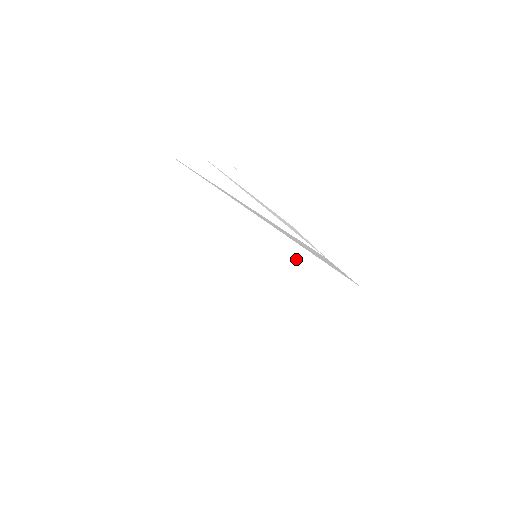
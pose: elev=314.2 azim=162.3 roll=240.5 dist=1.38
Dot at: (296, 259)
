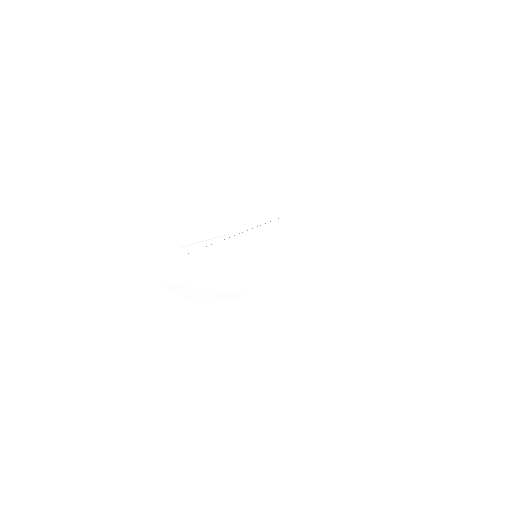
Dot at: (277, 230)
